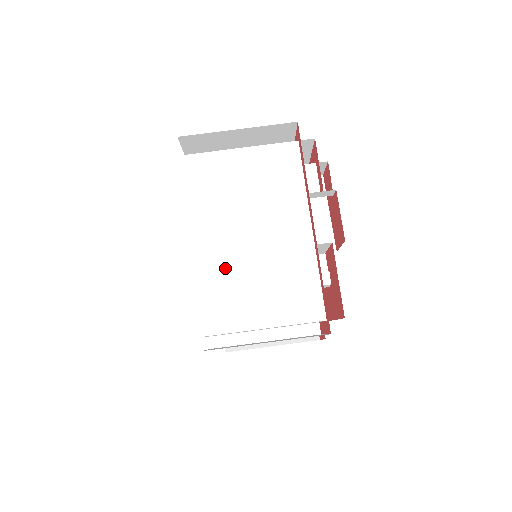
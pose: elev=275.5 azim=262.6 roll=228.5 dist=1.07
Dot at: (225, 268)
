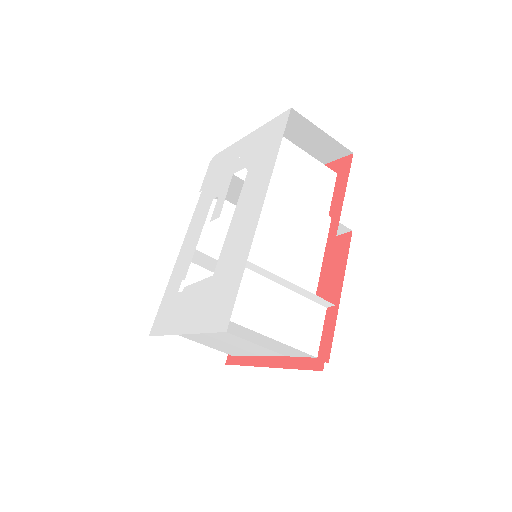
Dot at: occluded
